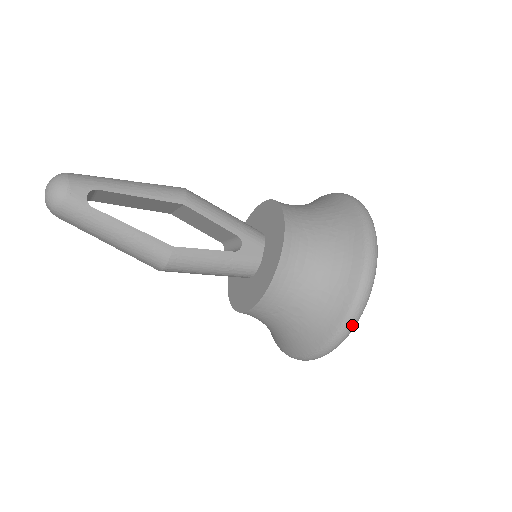
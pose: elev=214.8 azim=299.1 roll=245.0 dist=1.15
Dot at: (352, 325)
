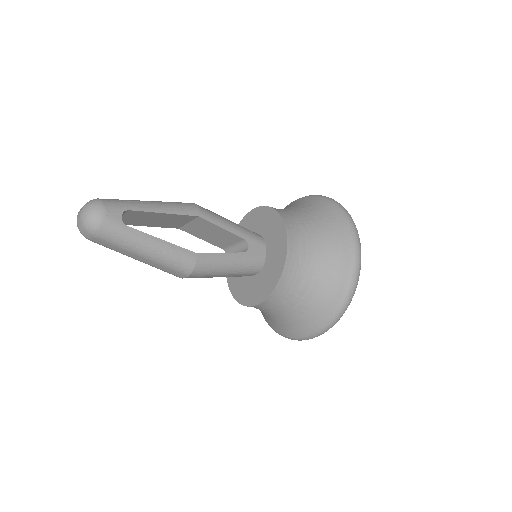
Dot at: (351, 298)
